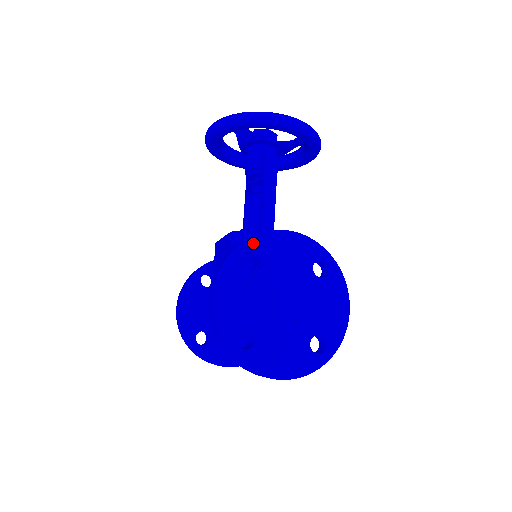
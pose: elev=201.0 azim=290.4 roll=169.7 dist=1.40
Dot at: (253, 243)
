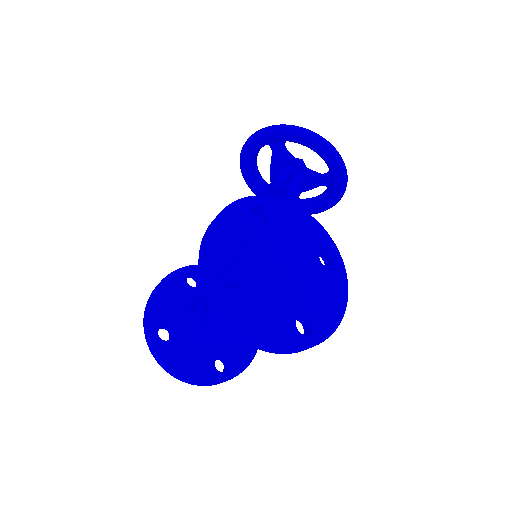
Dot at: (268, 202)
